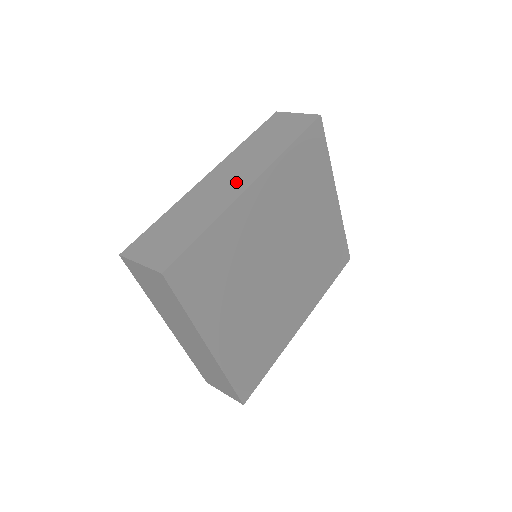
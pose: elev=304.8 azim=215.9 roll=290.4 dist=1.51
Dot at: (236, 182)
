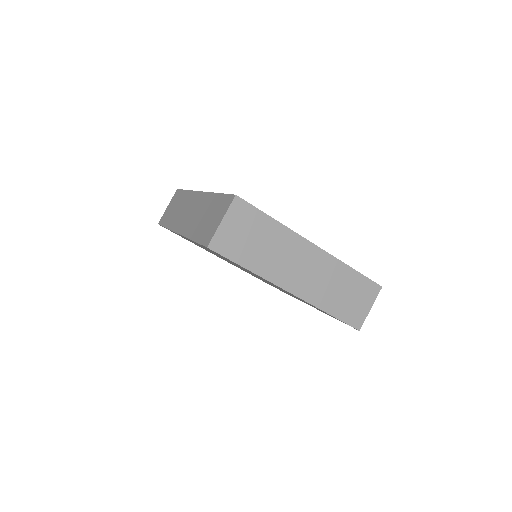
Dot at: (194, 204)
